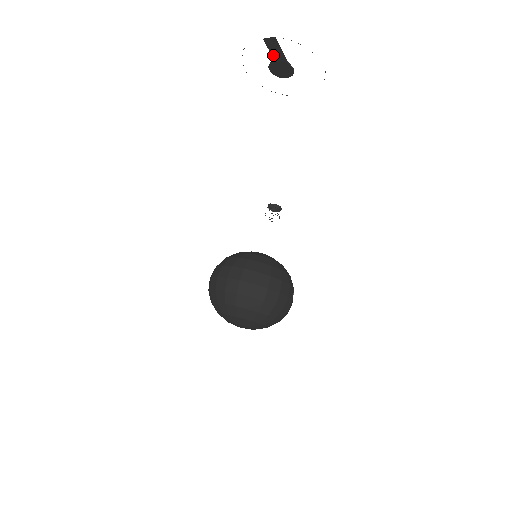
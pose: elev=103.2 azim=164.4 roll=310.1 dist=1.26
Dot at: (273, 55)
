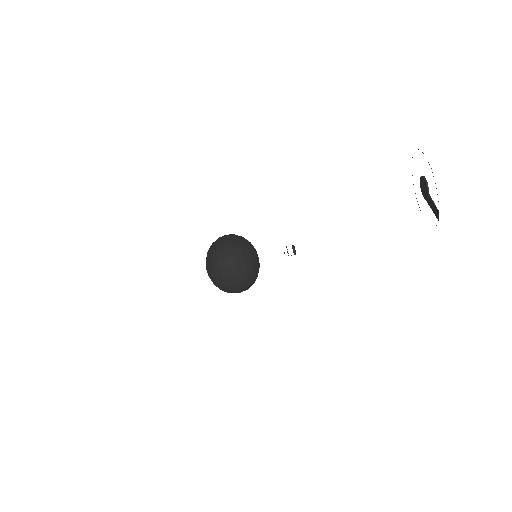
Dot at: (431, 200)
